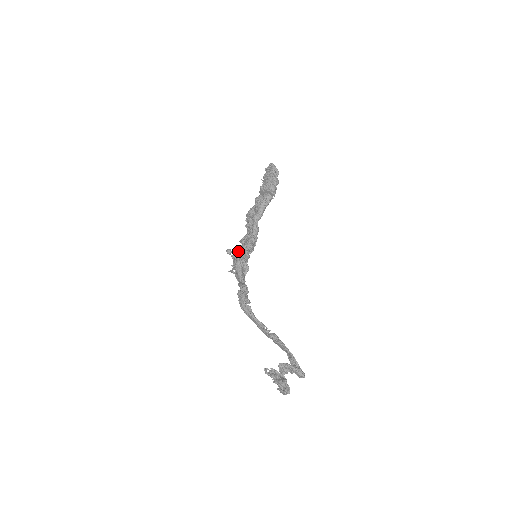
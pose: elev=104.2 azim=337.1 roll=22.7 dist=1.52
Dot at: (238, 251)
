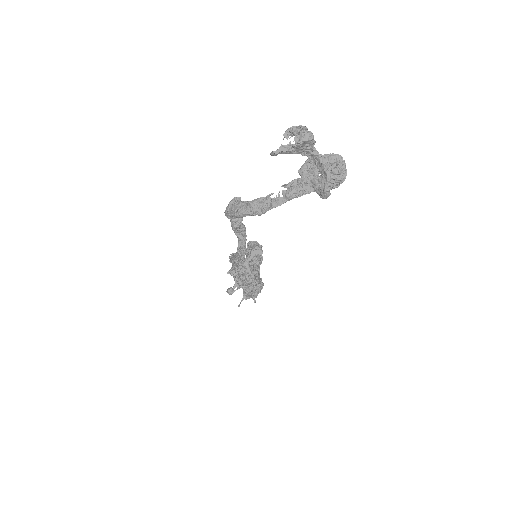
Dot at: occluded
